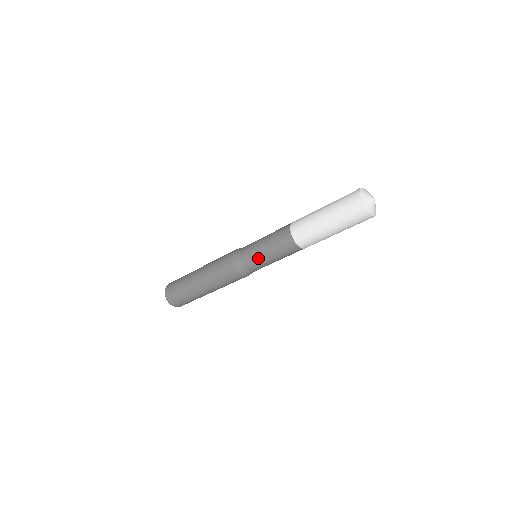
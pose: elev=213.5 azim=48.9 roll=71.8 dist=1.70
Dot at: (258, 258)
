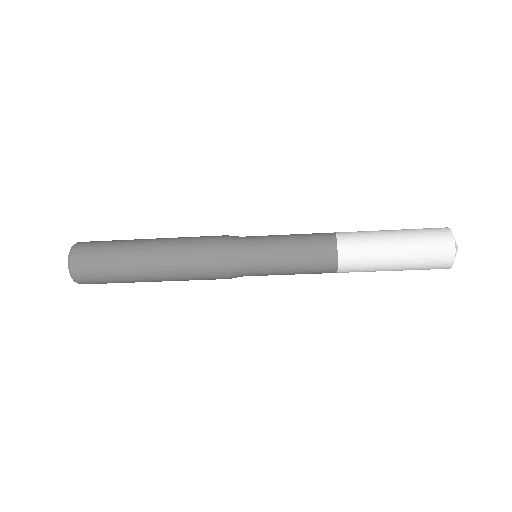
Dot at: (270, 272)
